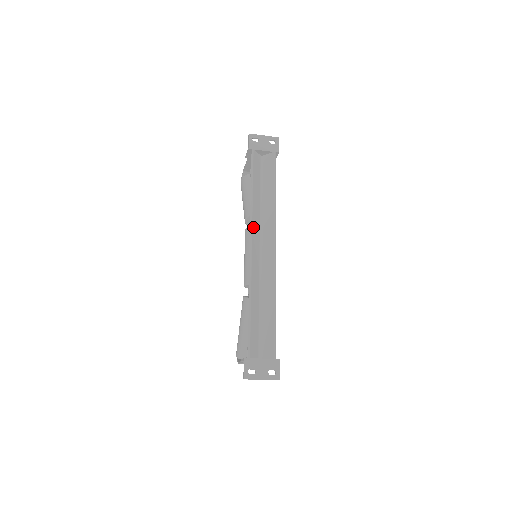
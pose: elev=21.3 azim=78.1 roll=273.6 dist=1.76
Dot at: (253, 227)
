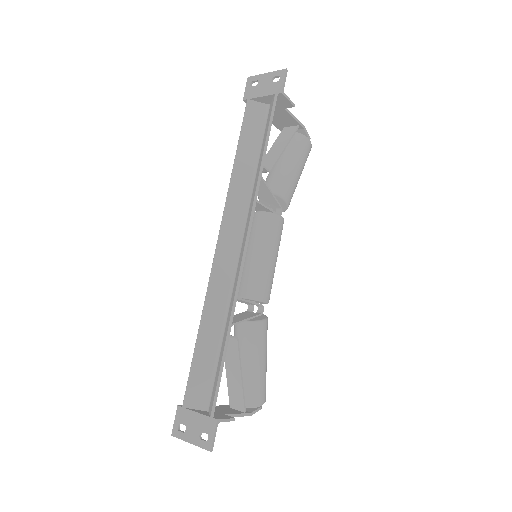
Dot at: (227, 215)
